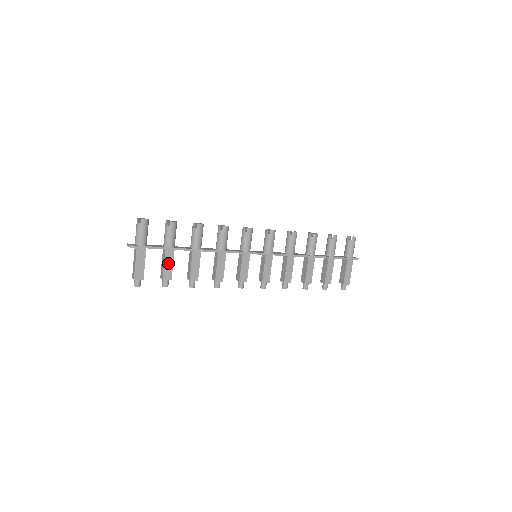
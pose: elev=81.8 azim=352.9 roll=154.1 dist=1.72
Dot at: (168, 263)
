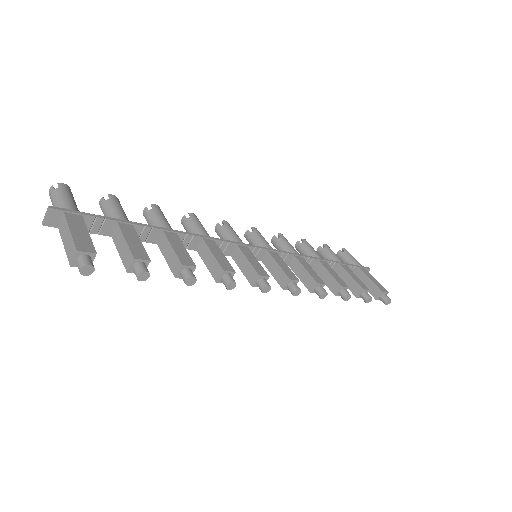
Dot at: (131, 239)
